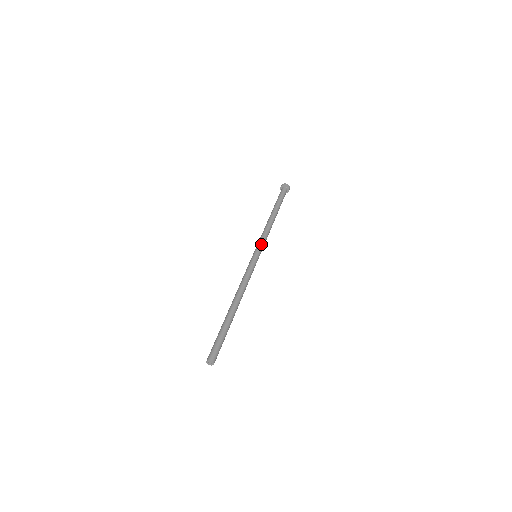
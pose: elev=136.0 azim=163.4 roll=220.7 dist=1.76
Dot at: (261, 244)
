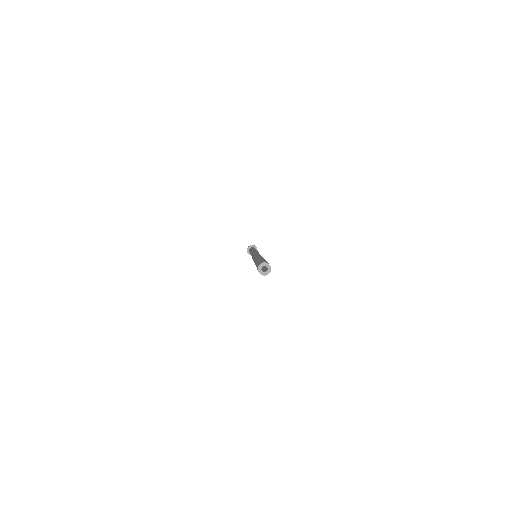
Dot at: occluded
